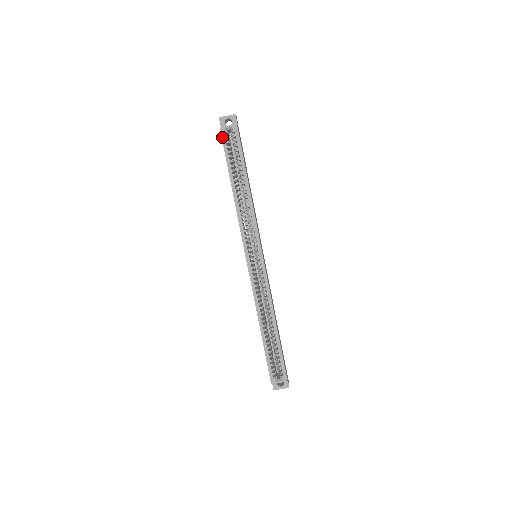
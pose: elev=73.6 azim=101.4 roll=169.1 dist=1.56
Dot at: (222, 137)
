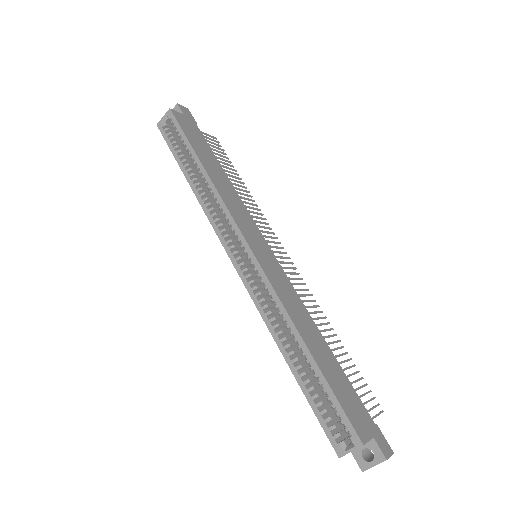
Dot at: (161, 133)
